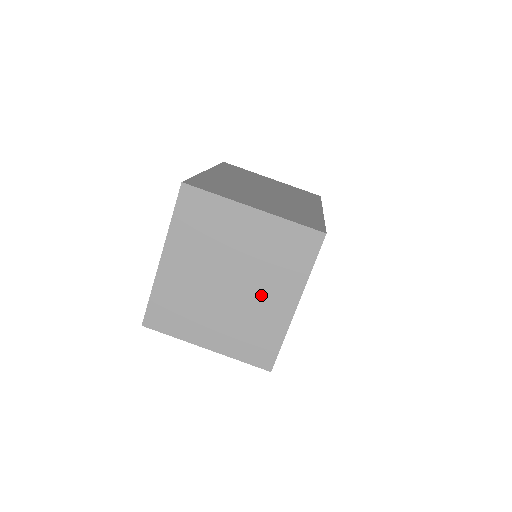
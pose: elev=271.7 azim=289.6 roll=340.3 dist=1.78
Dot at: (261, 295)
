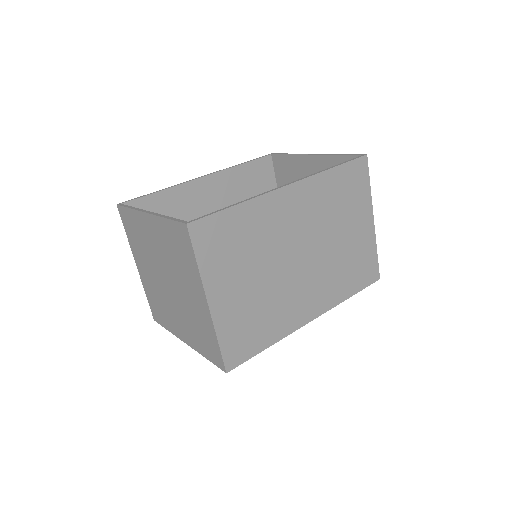
Dot at: (176, 312)
